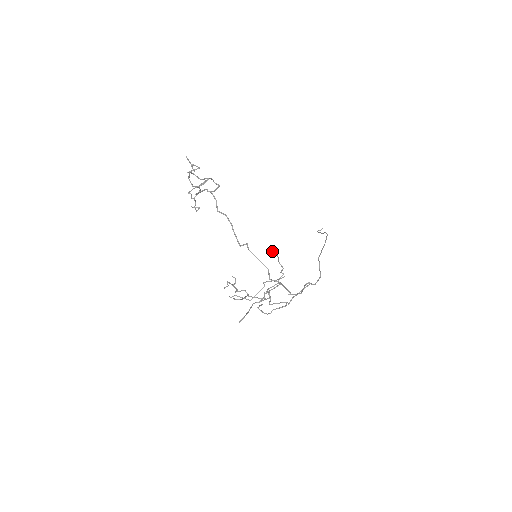
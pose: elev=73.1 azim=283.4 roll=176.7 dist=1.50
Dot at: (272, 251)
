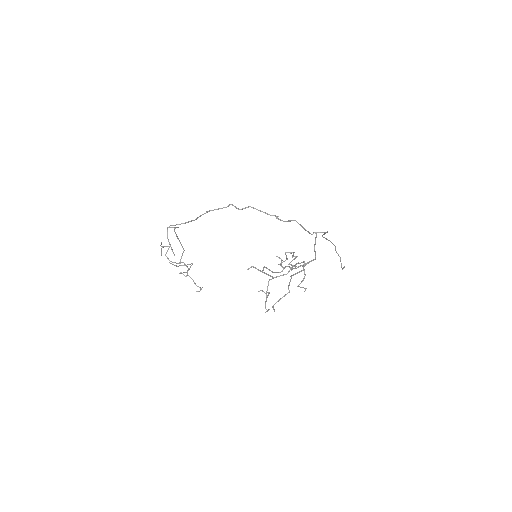
Dot at: occluded
